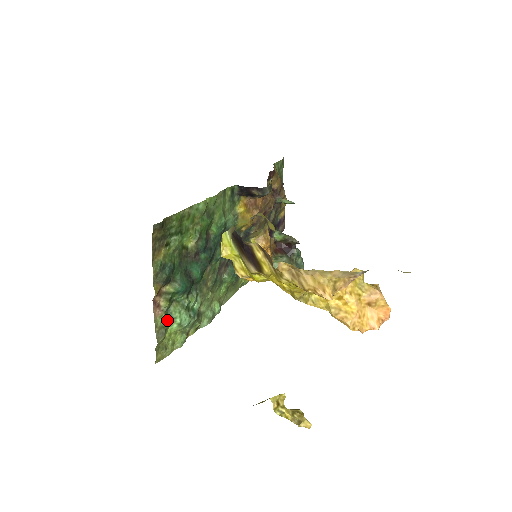
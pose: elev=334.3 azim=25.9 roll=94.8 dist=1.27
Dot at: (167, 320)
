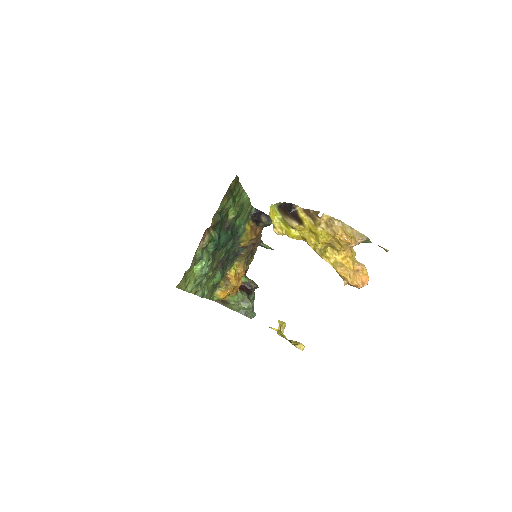
Dot at: (200, 256)
